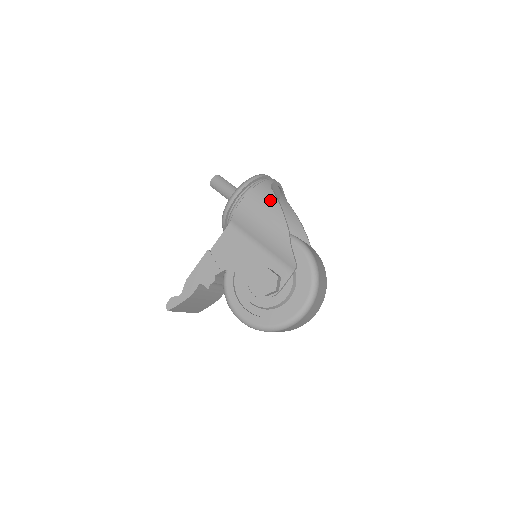
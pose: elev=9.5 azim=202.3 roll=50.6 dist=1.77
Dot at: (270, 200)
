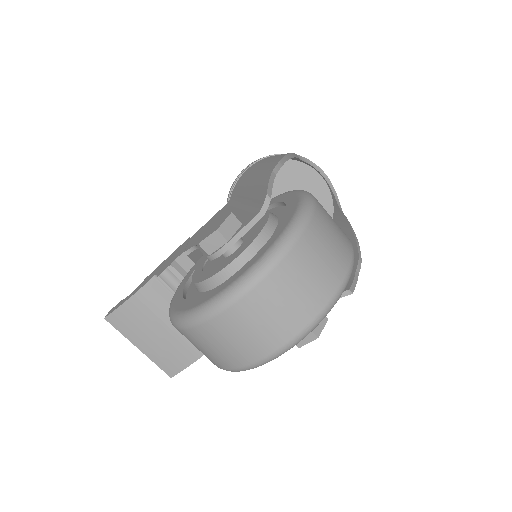
Dot at: (281, 154)
